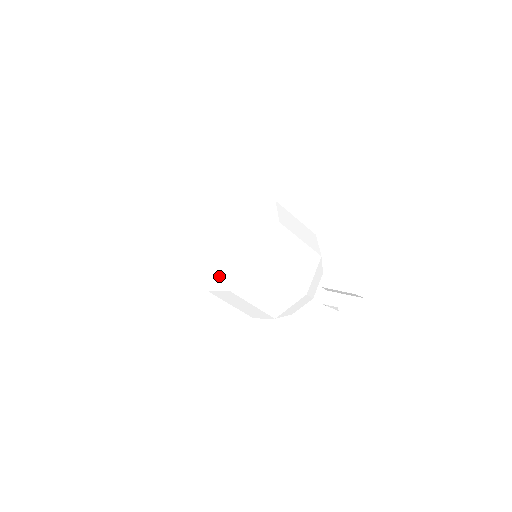
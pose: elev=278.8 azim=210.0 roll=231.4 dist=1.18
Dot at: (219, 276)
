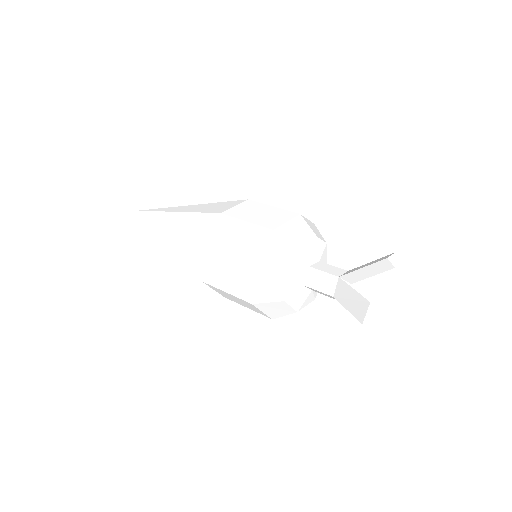
Dot at: (195, 244)
